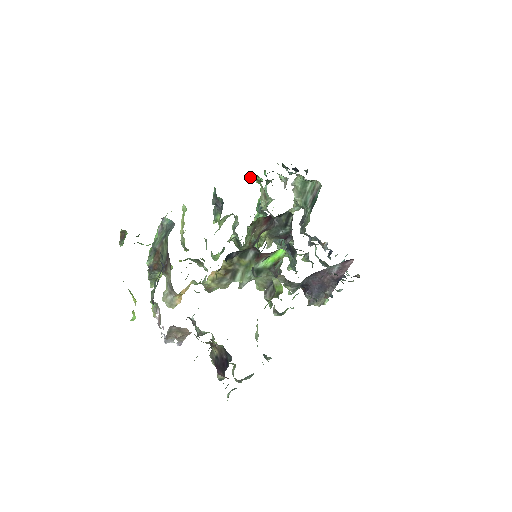
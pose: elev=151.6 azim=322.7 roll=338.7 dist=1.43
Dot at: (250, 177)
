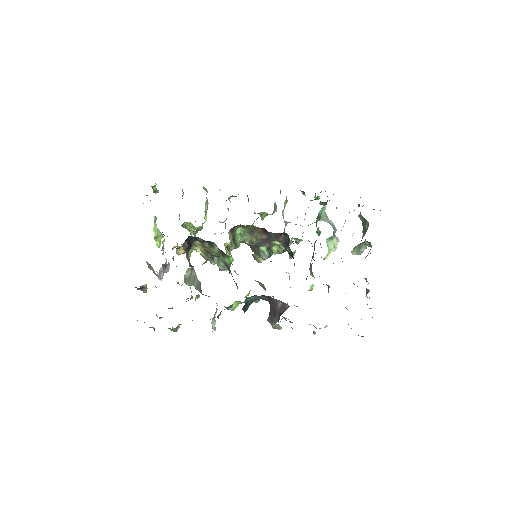
Dot at: occluded
